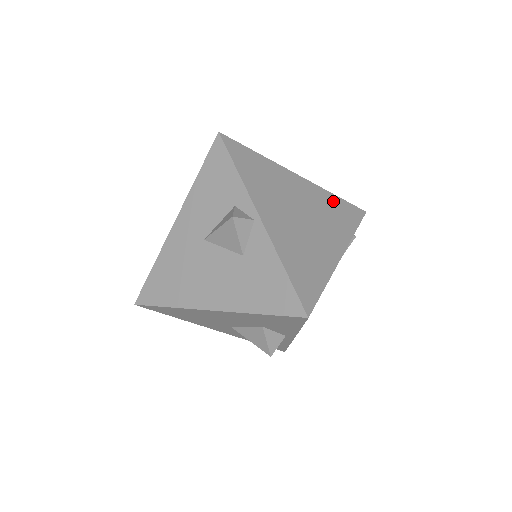
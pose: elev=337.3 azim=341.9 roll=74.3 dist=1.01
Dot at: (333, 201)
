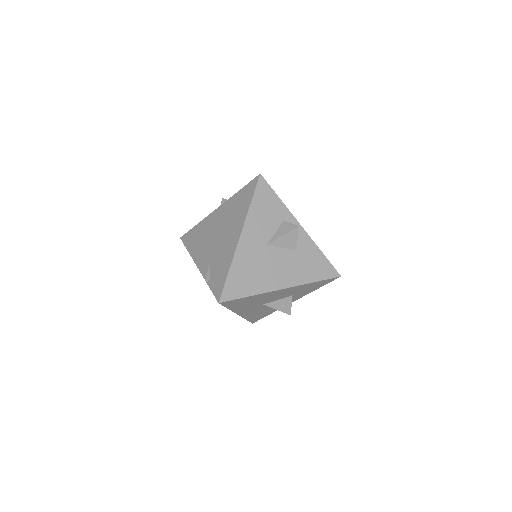
Dot at: occluded
